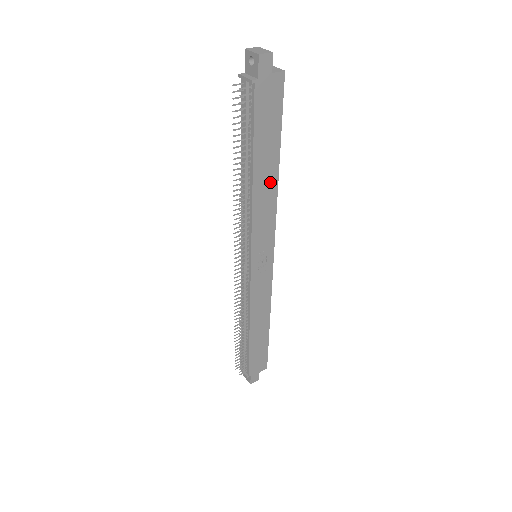
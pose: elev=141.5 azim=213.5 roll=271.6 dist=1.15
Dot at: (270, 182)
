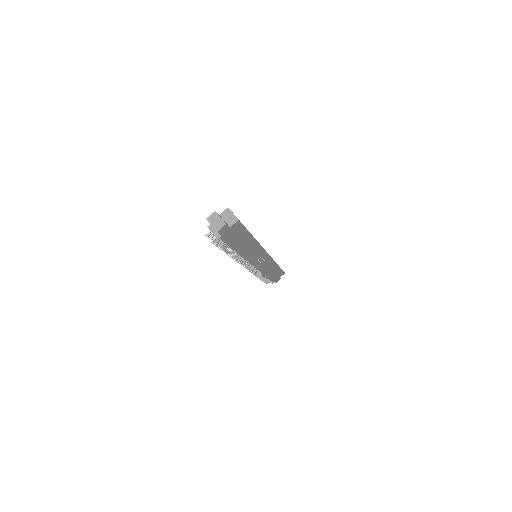
Dot at: (251, 245)
